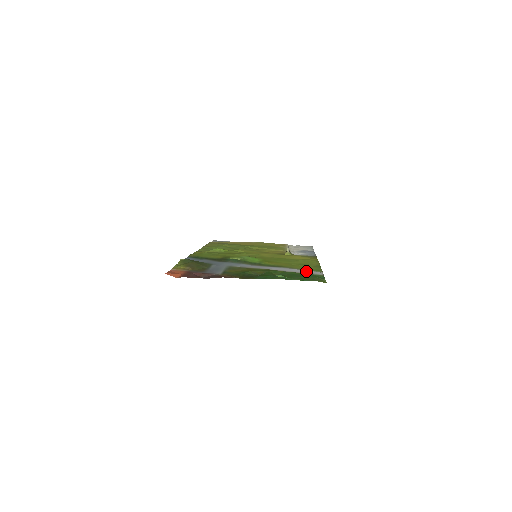
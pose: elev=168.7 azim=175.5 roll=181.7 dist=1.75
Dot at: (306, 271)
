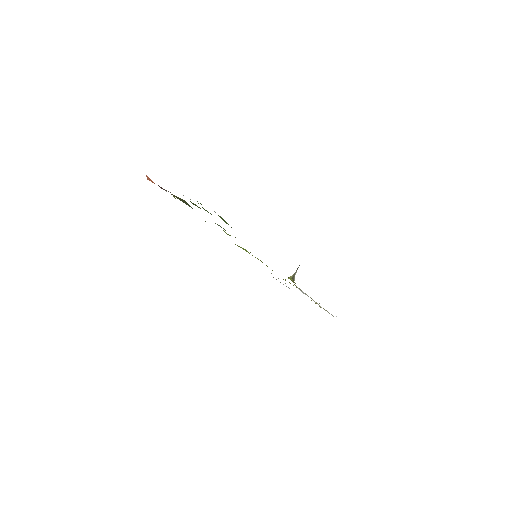
Dot at: occluded
